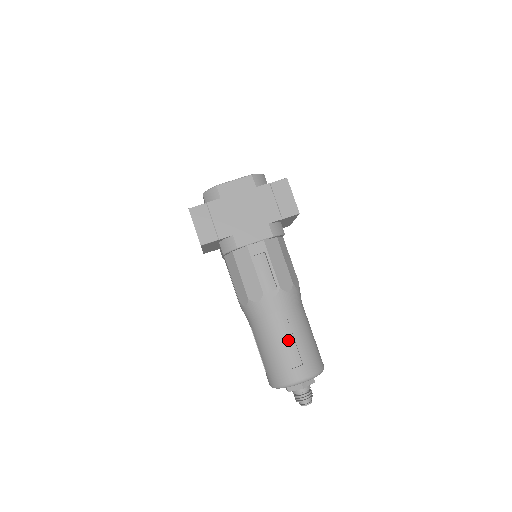
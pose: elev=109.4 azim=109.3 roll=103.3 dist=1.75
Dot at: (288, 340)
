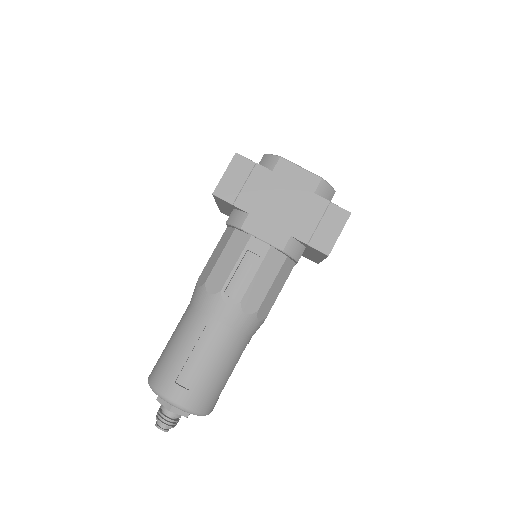
Dot at: (199, 355)
